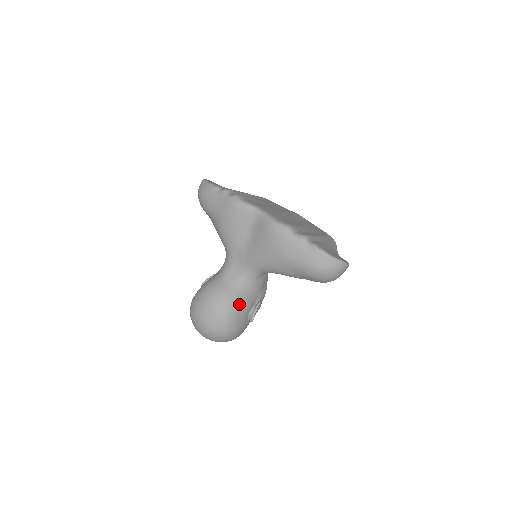
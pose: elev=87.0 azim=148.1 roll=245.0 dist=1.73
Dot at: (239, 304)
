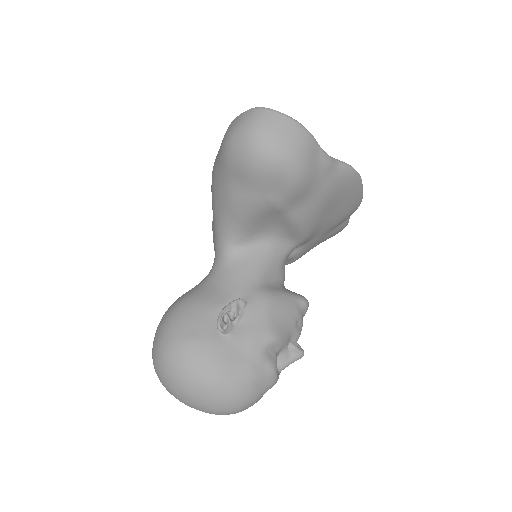
Dot at: (194, 298)
